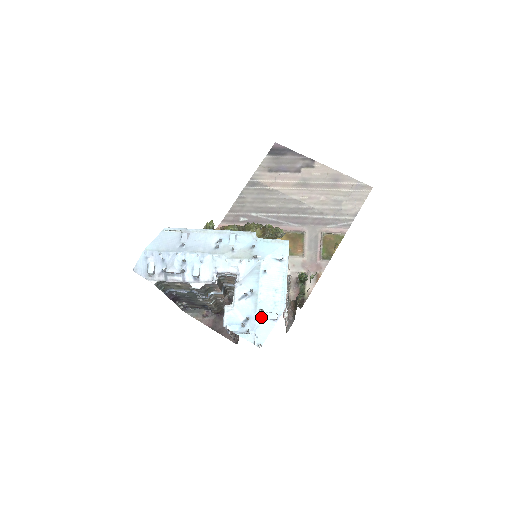
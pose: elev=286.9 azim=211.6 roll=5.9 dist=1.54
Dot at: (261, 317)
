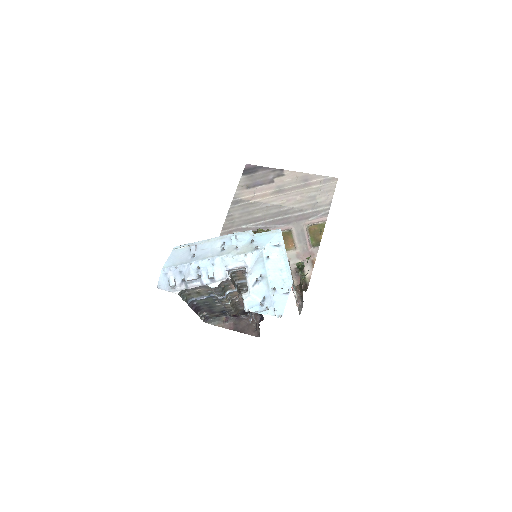
Dot at: (275, 294)
